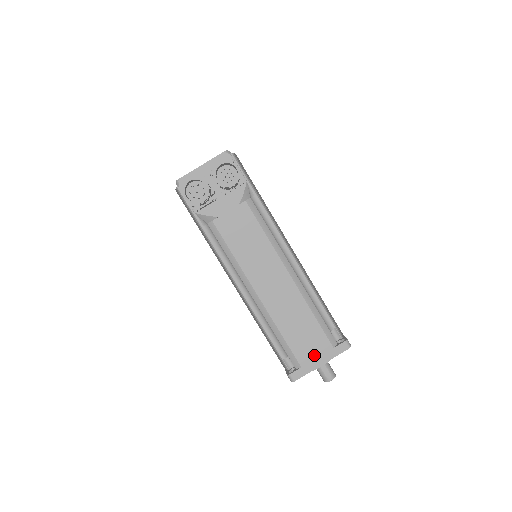
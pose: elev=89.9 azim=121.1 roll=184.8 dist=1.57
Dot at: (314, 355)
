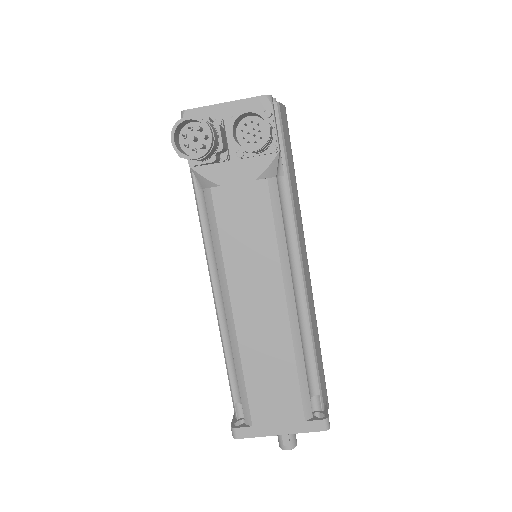
Dot at: (275, 419)
